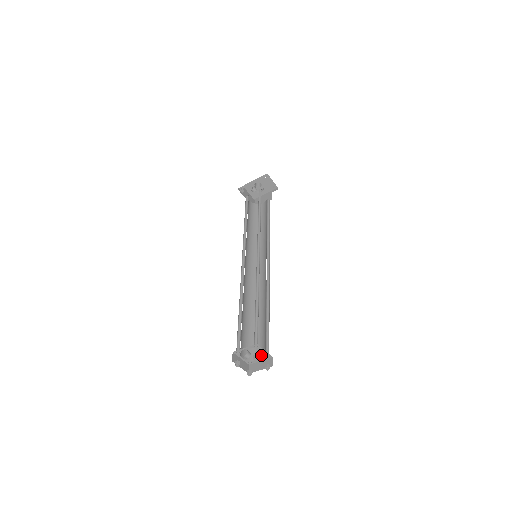
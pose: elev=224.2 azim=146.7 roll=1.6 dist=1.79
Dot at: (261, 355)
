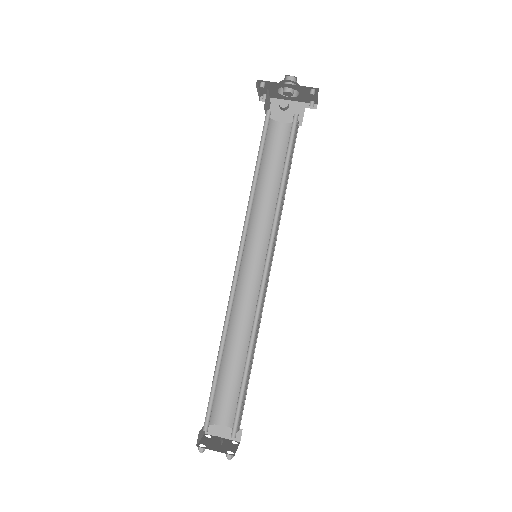
Dot at: (228, 420)
